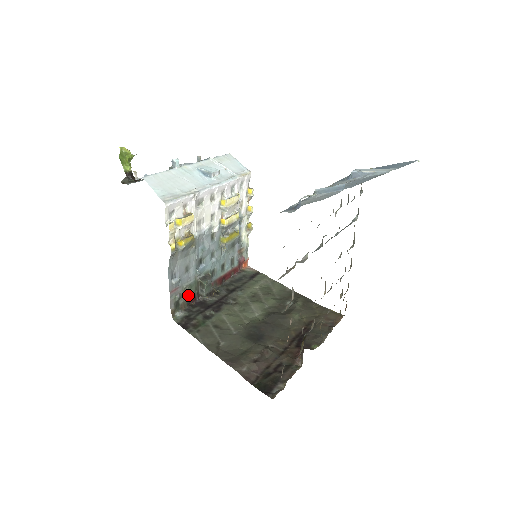
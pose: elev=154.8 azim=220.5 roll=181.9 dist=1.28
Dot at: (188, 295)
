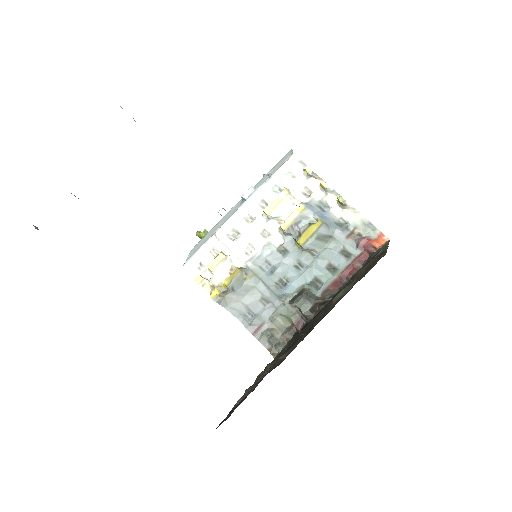
Dot at: (288, 324)
